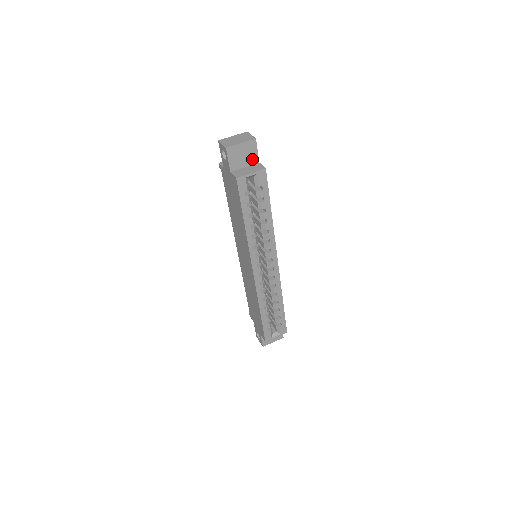
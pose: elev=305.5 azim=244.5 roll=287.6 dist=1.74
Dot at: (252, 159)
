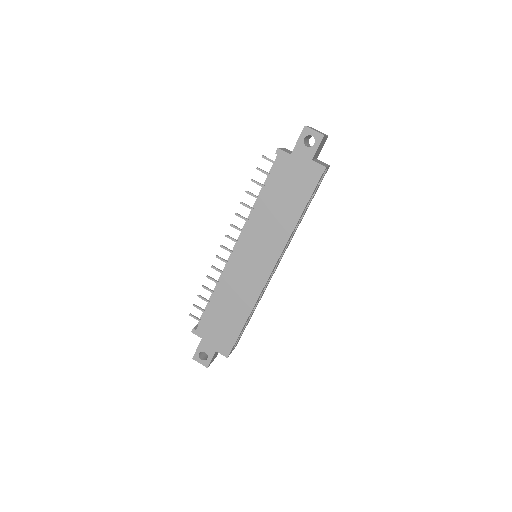
Dot at: (318, 154)
